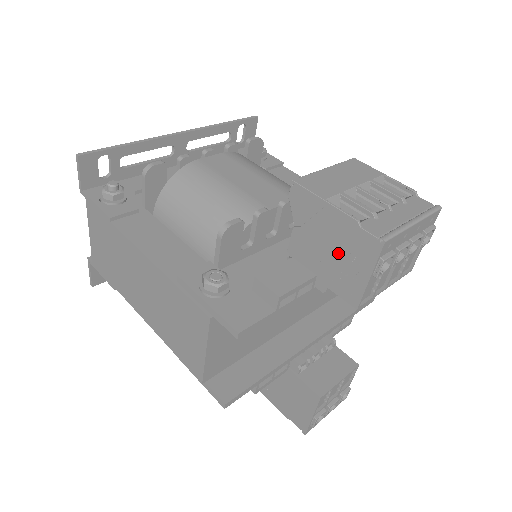
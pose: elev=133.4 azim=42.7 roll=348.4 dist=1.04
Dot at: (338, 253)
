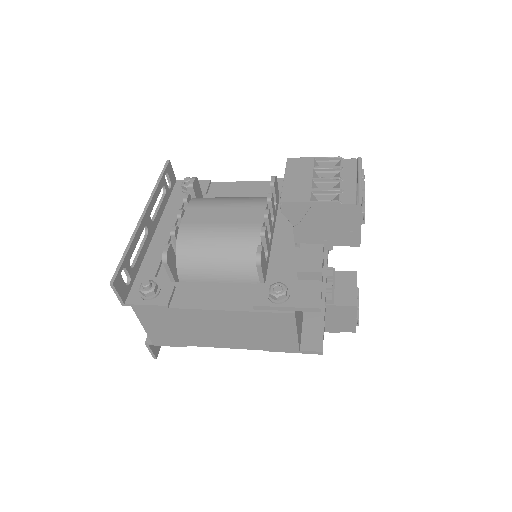
Dot at: (333, 225)
